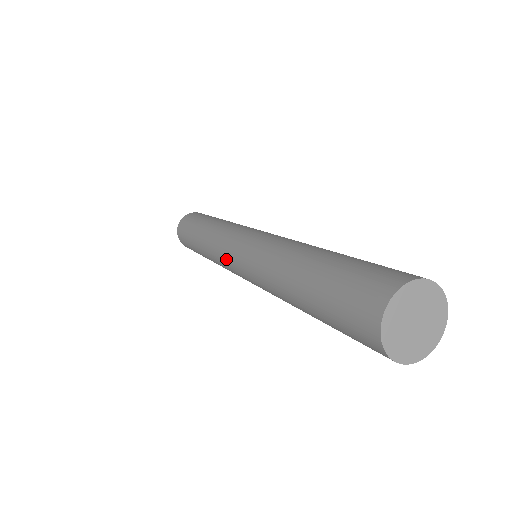
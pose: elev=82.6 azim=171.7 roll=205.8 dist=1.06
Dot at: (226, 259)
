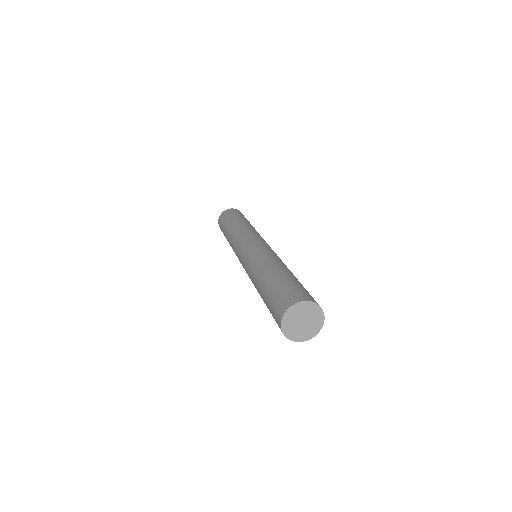
Dot at: (240, 246)
